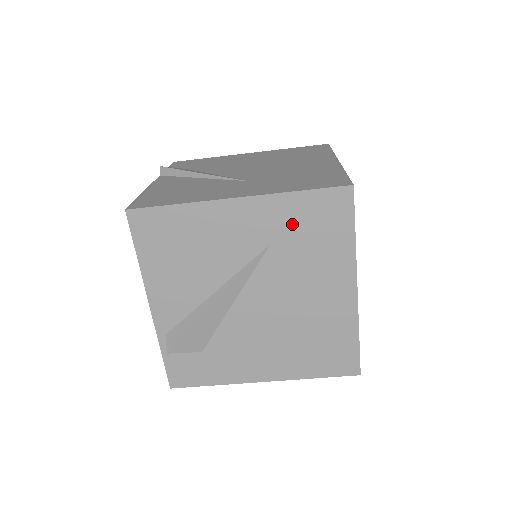
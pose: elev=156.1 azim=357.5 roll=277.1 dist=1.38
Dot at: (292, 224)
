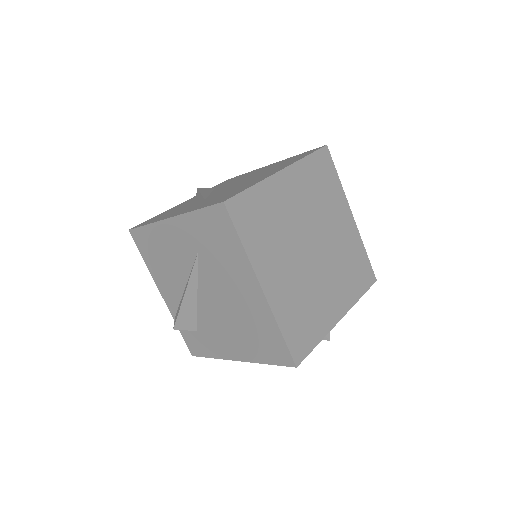
Dot at: (203, 235)
